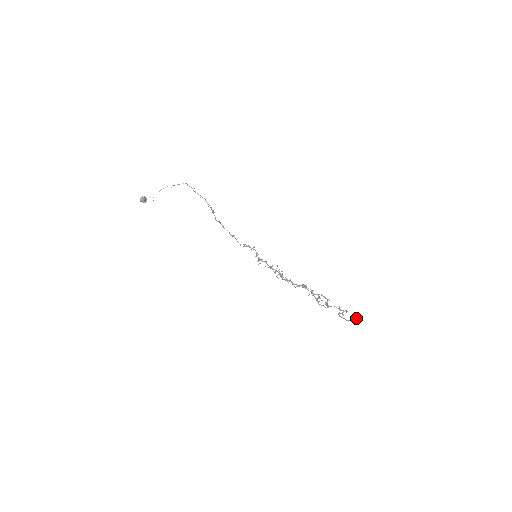
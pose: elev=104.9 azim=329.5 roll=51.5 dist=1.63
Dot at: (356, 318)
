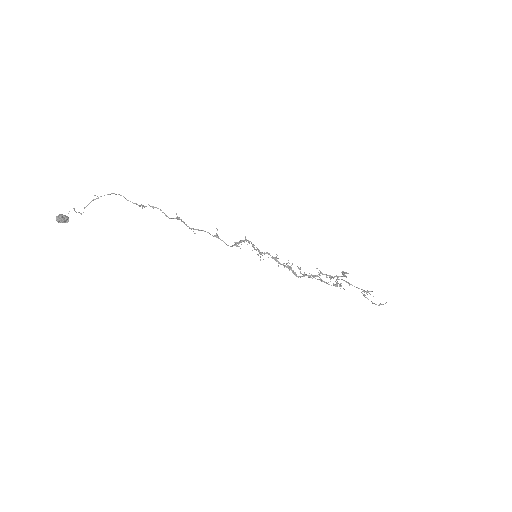
Dot at: occluded
